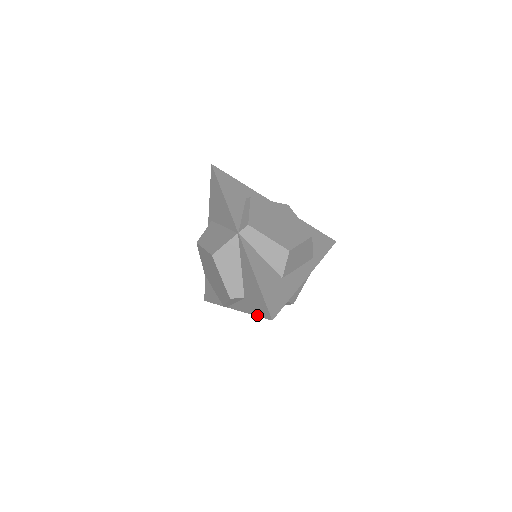
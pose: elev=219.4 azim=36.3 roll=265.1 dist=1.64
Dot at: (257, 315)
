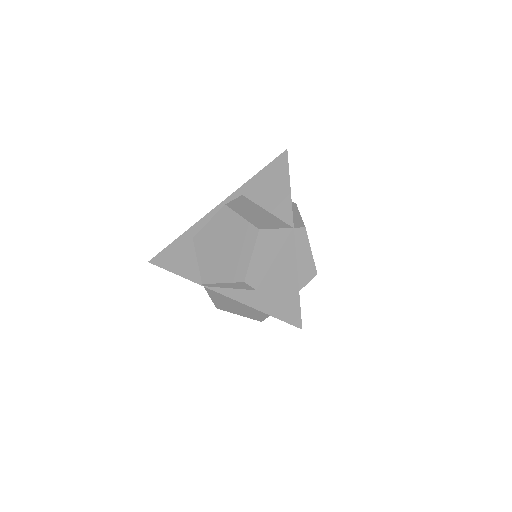
Dot at: (273, 315)
